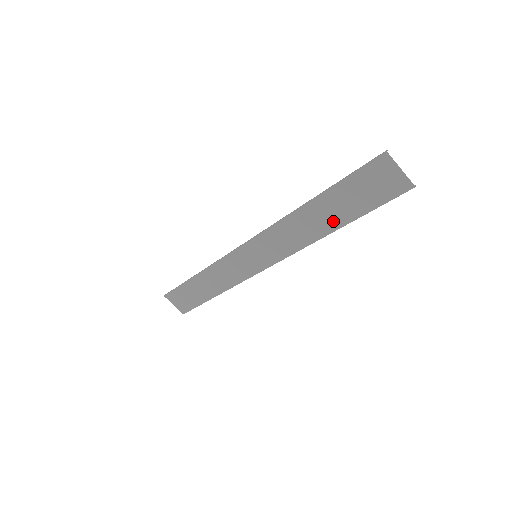
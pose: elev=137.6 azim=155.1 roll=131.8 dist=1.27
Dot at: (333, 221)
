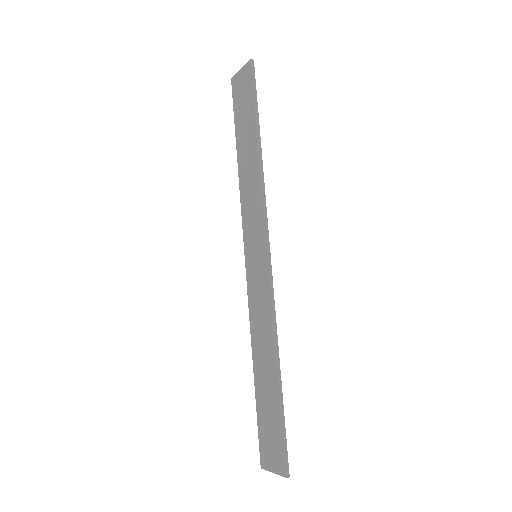
Dot at: (252, 143)
